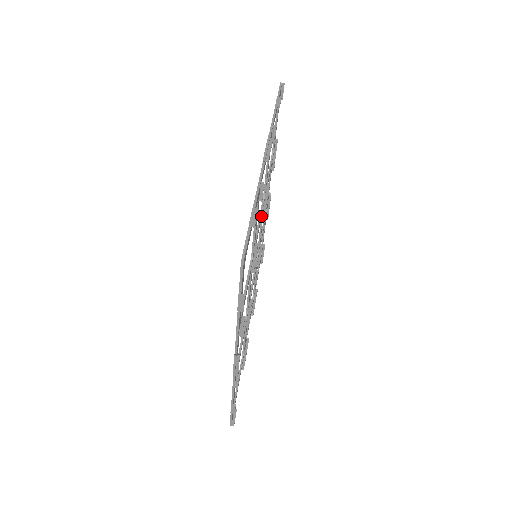
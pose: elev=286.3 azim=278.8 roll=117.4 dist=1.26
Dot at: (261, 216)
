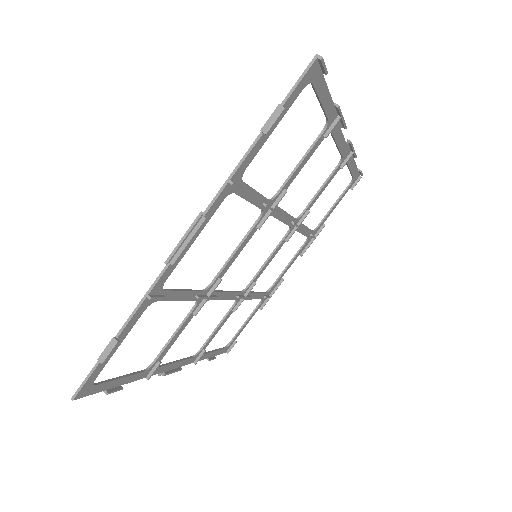
Dot at: (248, 237)
